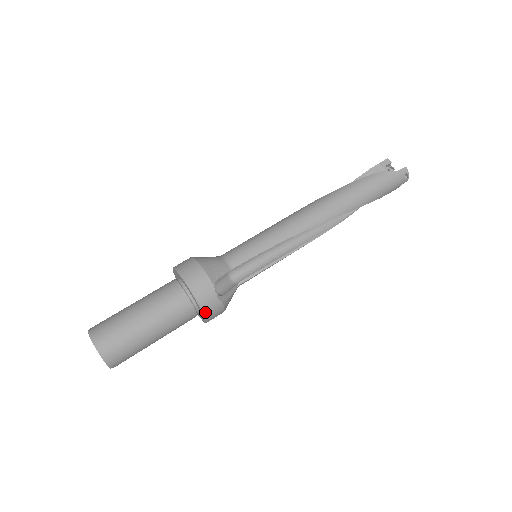
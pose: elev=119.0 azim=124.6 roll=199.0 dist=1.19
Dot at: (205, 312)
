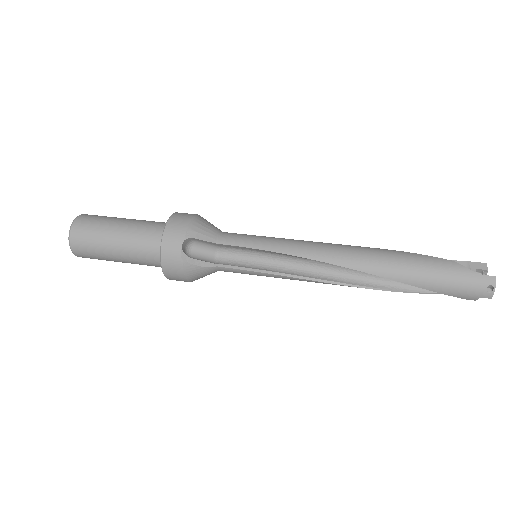
Dot at: (163, 258)
